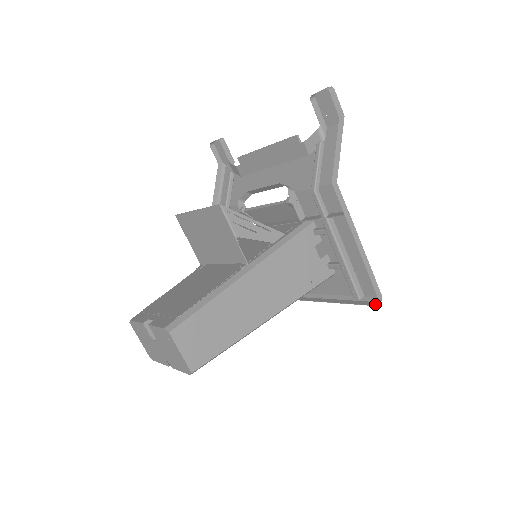
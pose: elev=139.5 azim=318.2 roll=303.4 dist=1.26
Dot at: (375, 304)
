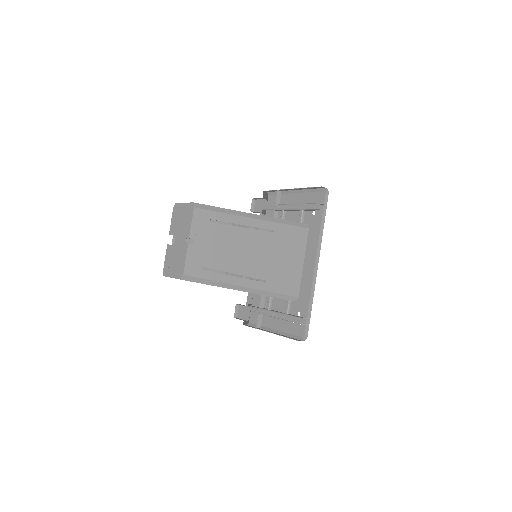
Dot at: (326, 192)
